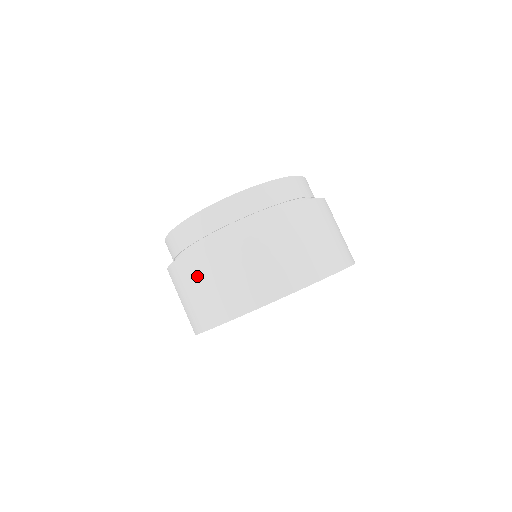
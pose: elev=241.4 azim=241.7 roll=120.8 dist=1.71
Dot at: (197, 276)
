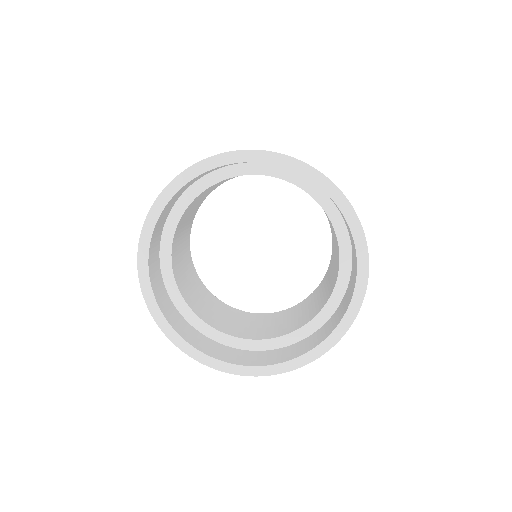
Dot at: occluded
